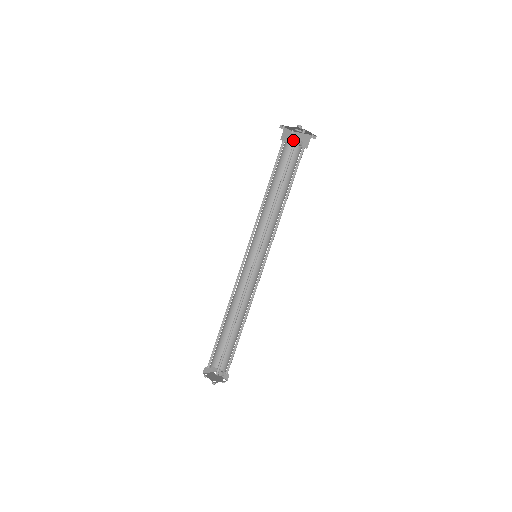
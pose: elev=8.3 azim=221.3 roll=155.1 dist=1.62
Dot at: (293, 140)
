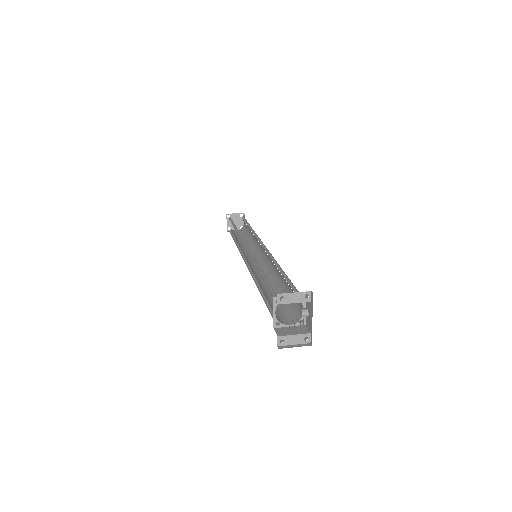
Dot at: (307, 297)
